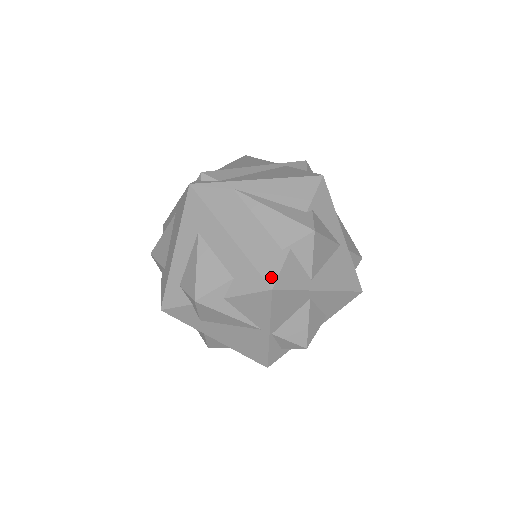
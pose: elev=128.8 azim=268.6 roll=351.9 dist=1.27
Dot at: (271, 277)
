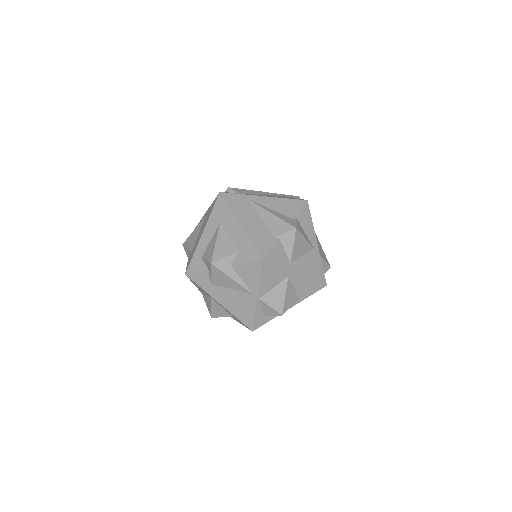
Dot at: (264, 251)
